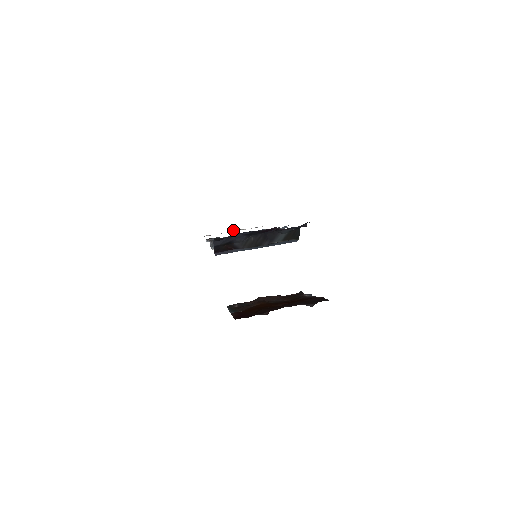
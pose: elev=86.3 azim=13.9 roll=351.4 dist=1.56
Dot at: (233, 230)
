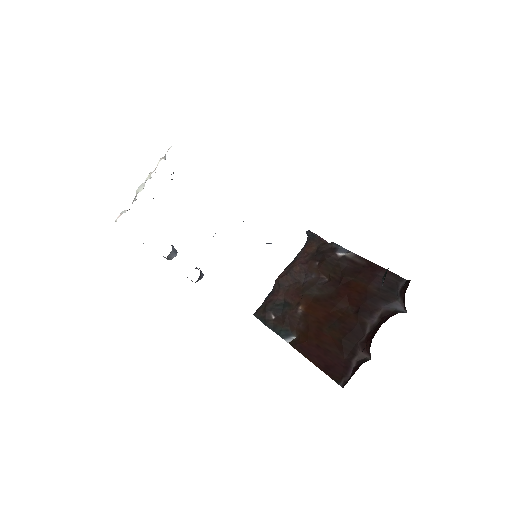
Dot at: (140, 185)
